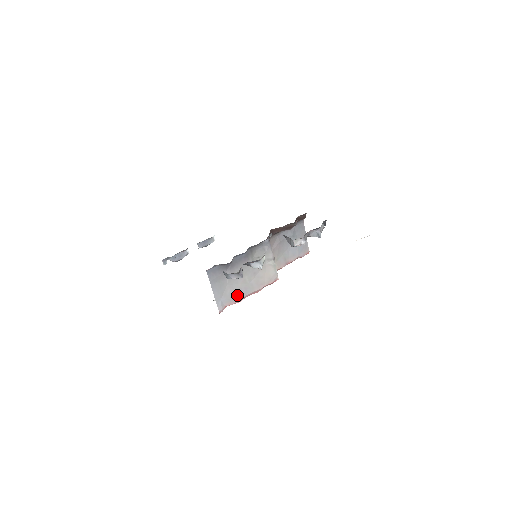
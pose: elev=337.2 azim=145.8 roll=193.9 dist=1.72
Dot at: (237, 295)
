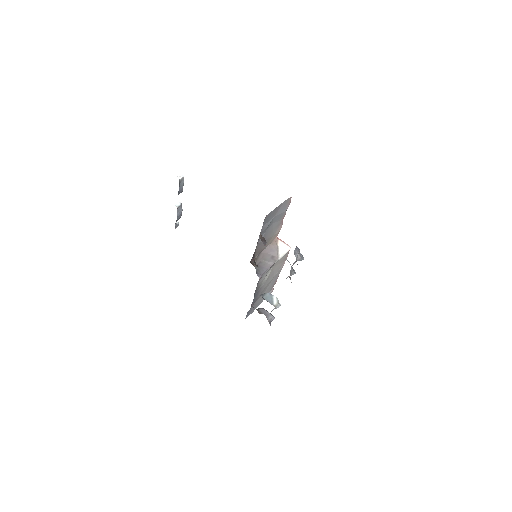
Dot at: (273, 283)
